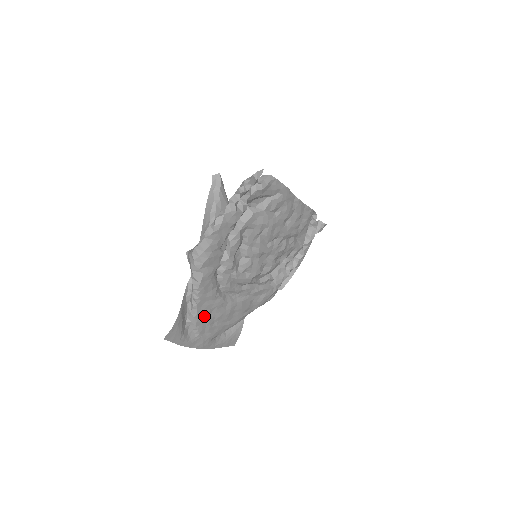
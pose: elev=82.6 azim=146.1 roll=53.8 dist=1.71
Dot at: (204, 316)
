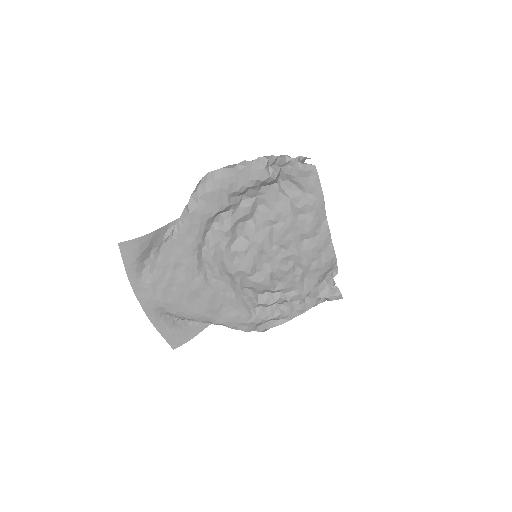
Dot at: (169, 264)
